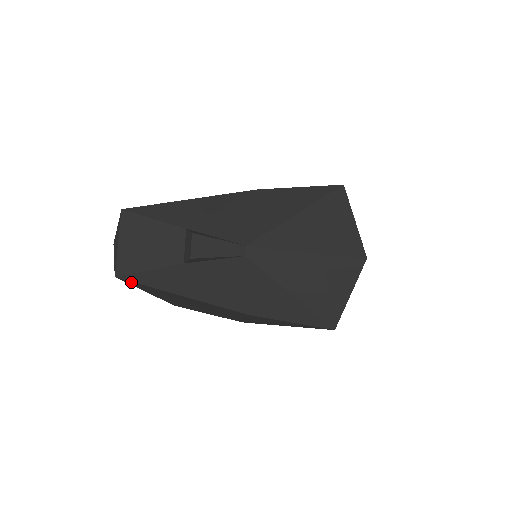
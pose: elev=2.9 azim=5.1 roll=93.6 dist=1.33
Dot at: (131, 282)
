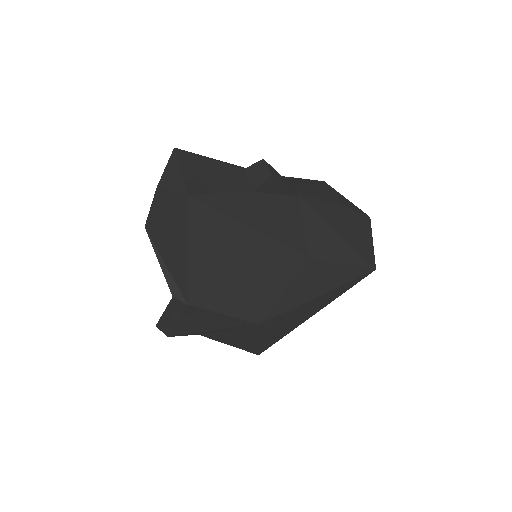
Dot at: (200, 208)
